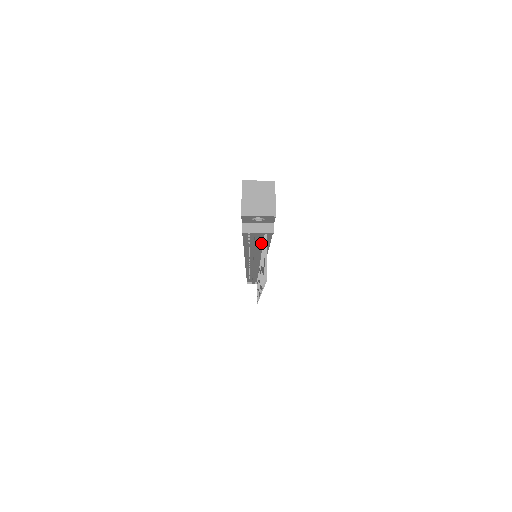
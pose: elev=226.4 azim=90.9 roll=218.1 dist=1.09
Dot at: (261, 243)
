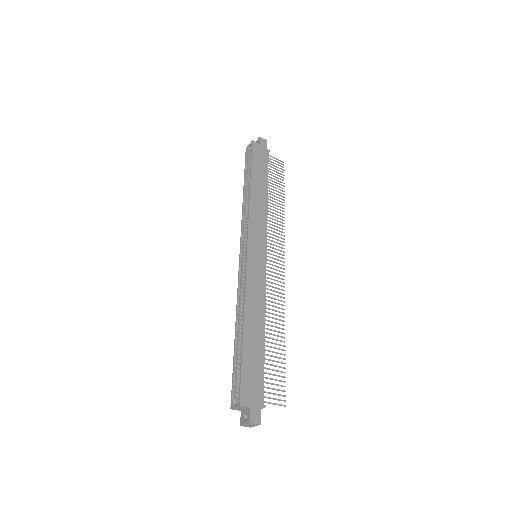
Dot at: (261, 360)
